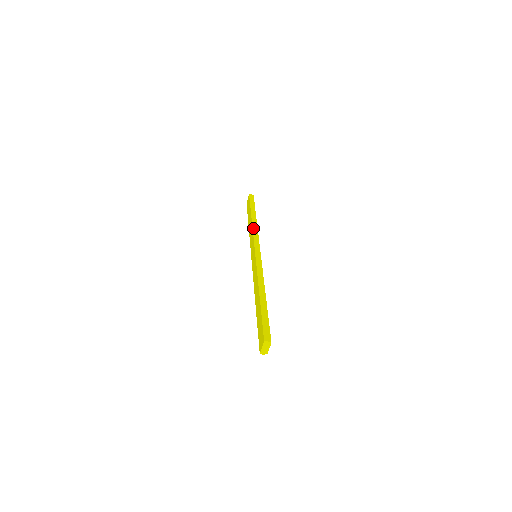
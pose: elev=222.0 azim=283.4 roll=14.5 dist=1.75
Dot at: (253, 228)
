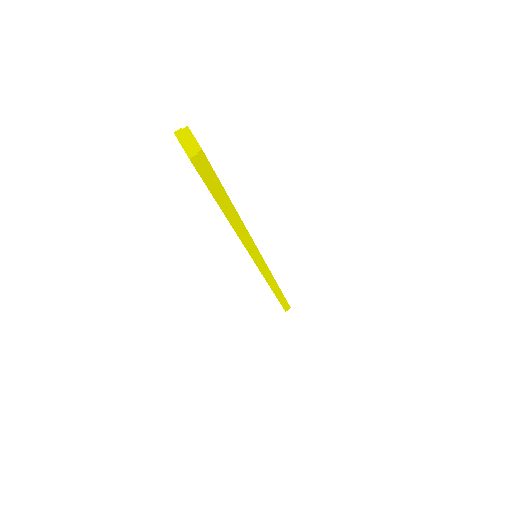
Dot at: occluded
